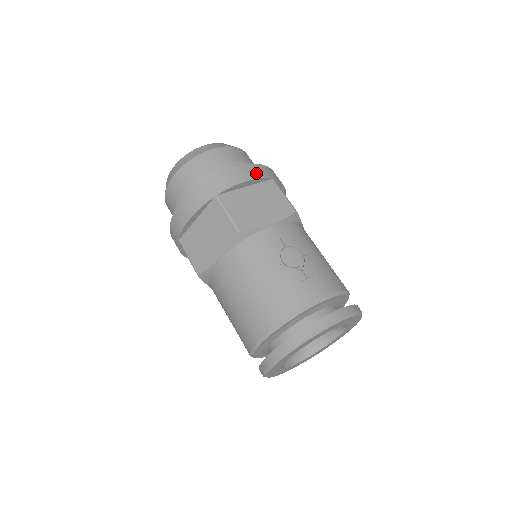
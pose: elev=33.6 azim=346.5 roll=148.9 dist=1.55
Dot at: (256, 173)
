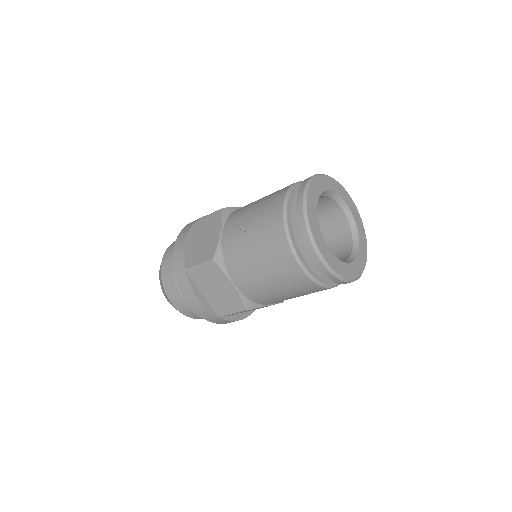
Dot at: (185, 233)
